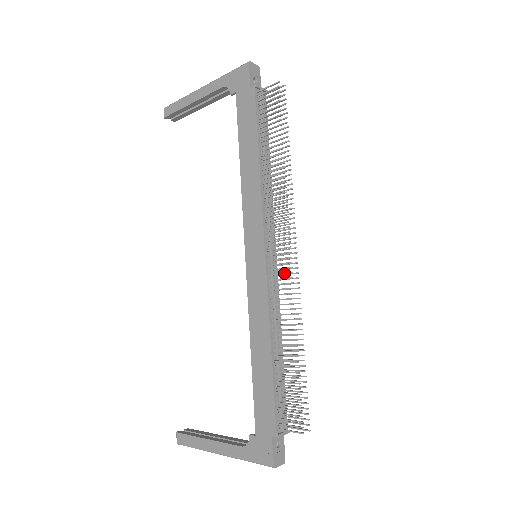
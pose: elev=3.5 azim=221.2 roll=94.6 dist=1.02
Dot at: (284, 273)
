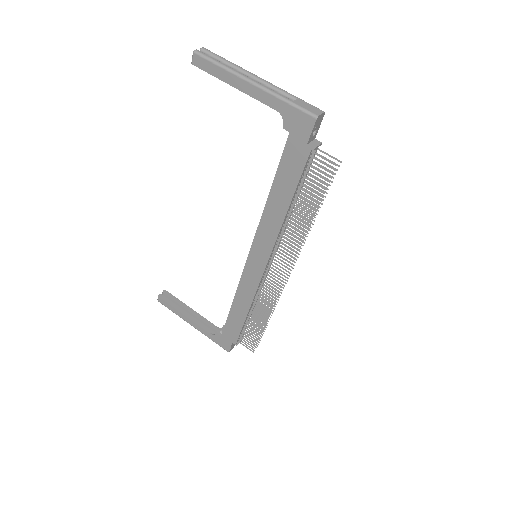
Dot at: (275, 286)
